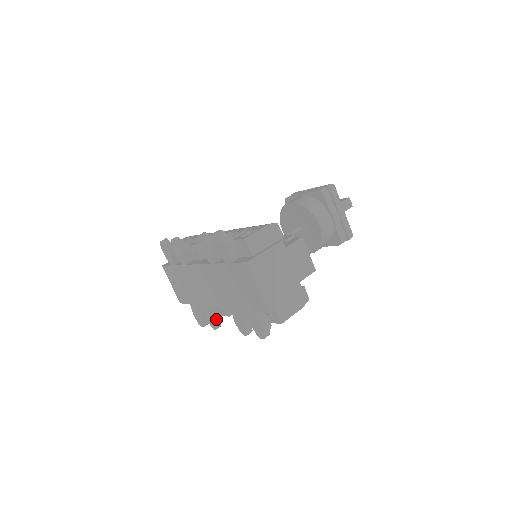
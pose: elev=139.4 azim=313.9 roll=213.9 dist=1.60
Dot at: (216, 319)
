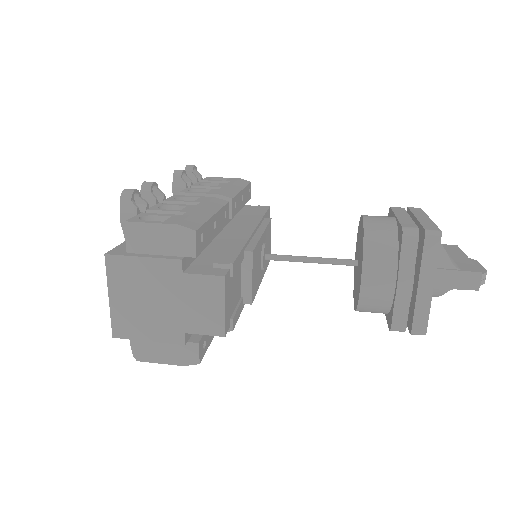
Dot at: occluded
